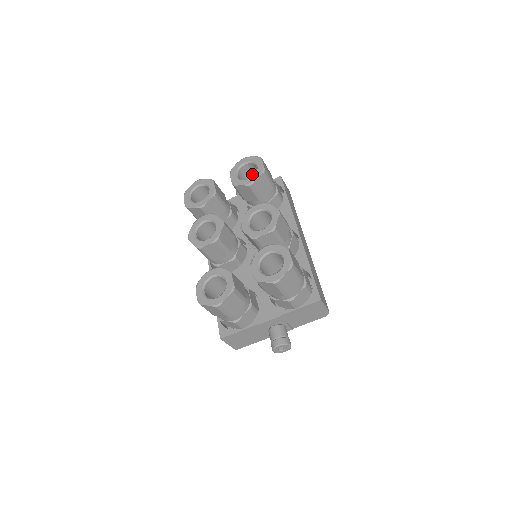
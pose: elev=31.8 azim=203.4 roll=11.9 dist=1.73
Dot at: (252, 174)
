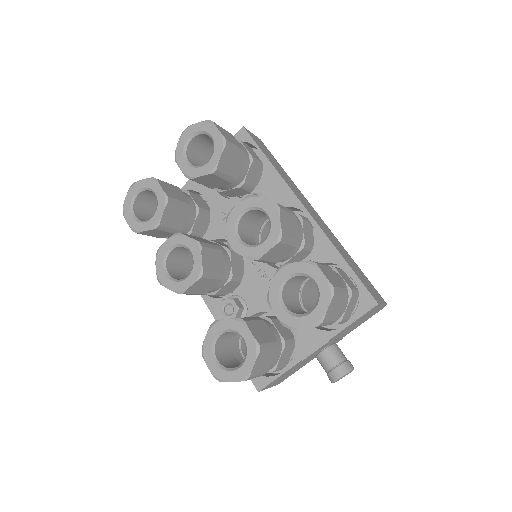
Dot at: (206, 146)
